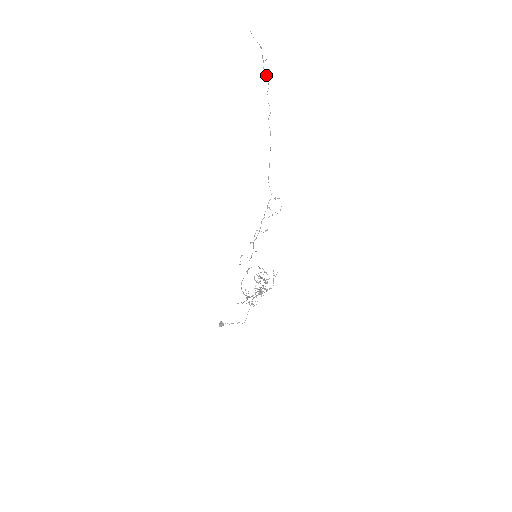
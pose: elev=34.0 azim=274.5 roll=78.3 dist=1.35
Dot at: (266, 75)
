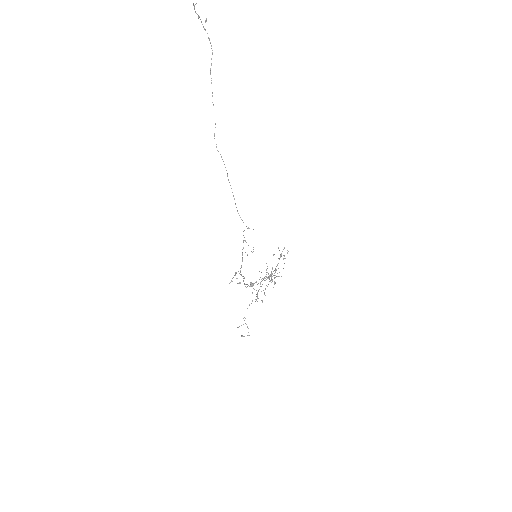
Dot at: (204, 29)
